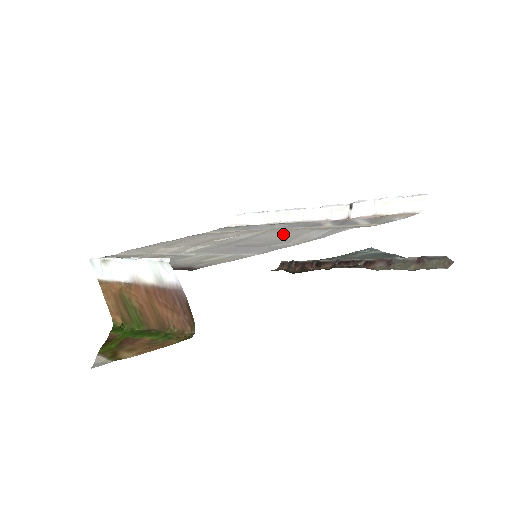
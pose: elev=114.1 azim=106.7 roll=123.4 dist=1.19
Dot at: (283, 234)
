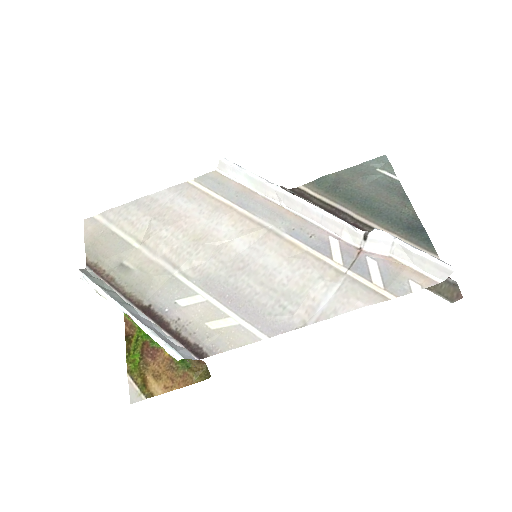
Dot at: (286, 268)
